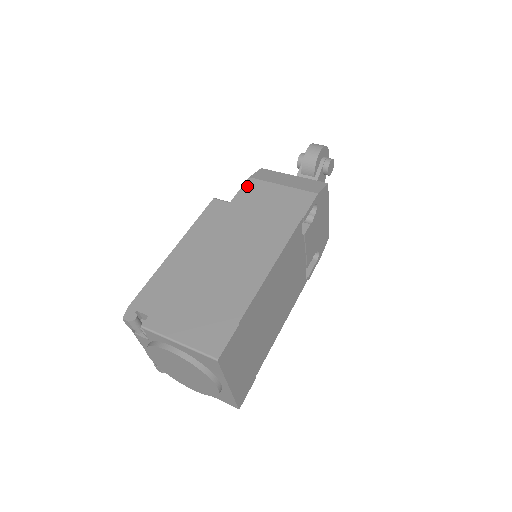
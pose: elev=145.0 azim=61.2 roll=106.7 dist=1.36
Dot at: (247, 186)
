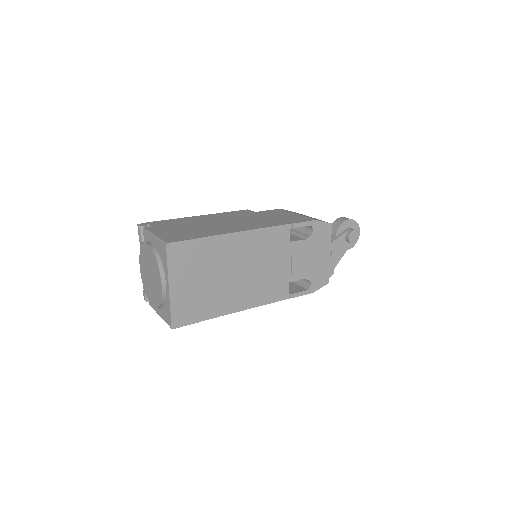
Dot at: (274, 210)
